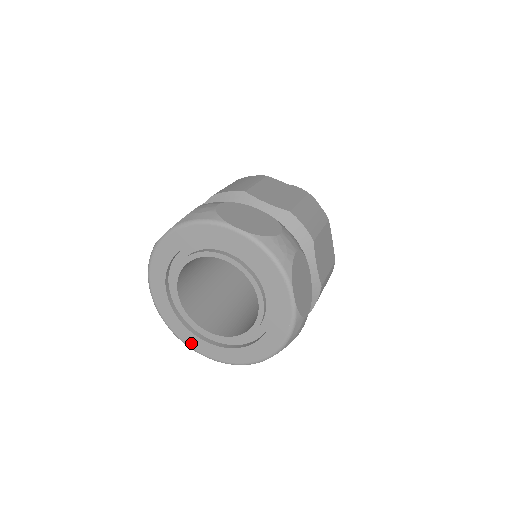
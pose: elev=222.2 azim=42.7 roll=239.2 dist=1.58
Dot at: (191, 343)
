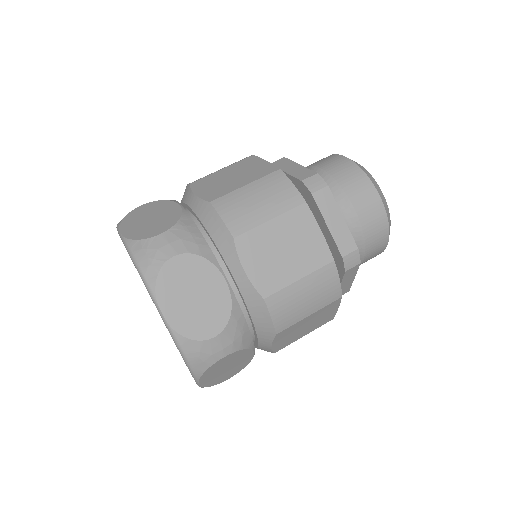
Dot at: occluded
